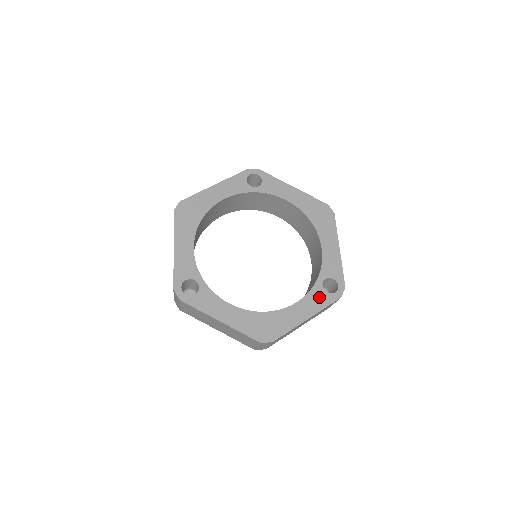
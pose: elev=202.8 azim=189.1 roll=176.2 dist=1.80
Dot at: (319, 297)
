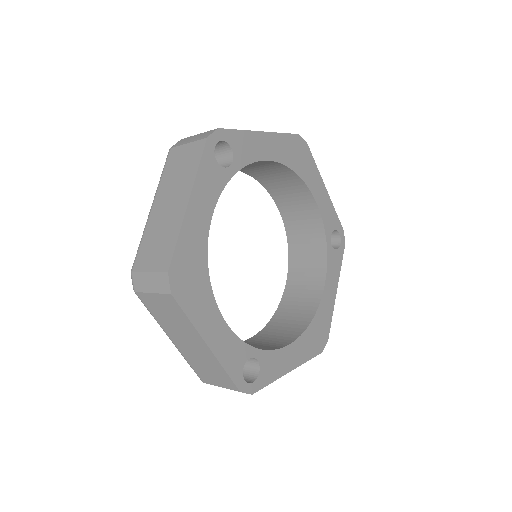
Dot at: (334, 261)
